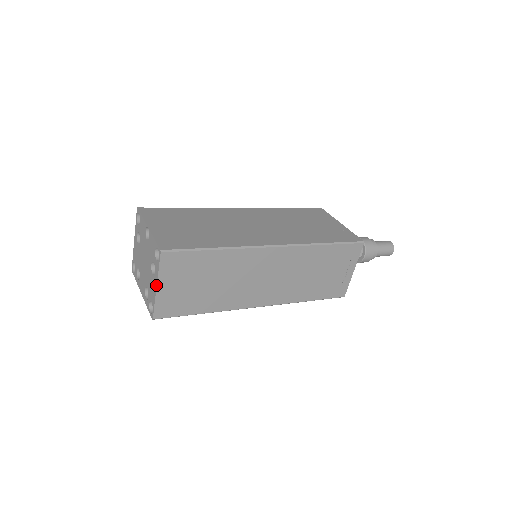
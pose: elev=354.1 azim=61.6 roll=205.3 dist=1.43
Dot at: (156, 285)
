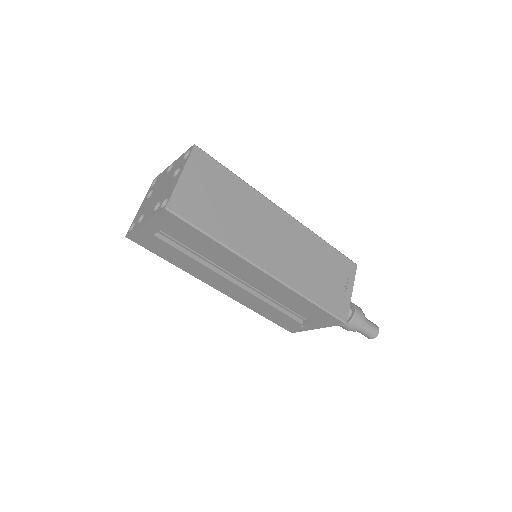
Dot at: (181, 173)
